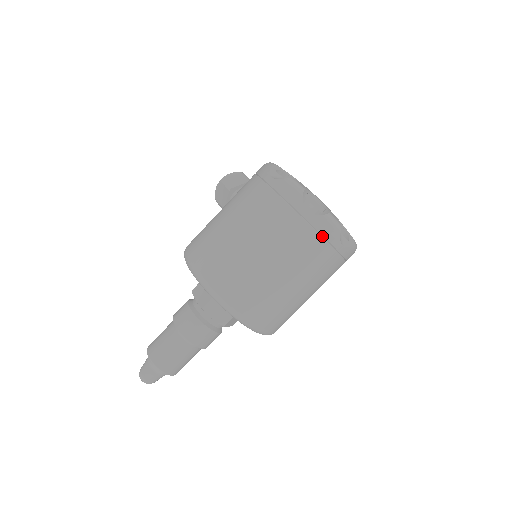
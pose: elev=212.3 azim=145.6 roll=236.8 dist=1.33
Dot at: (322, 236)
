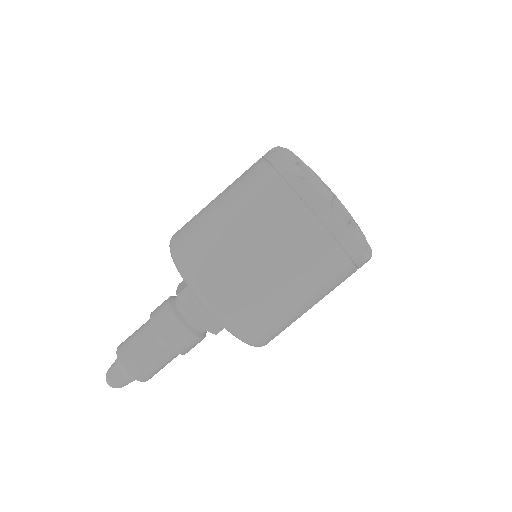
Dot at: (307, 205)
